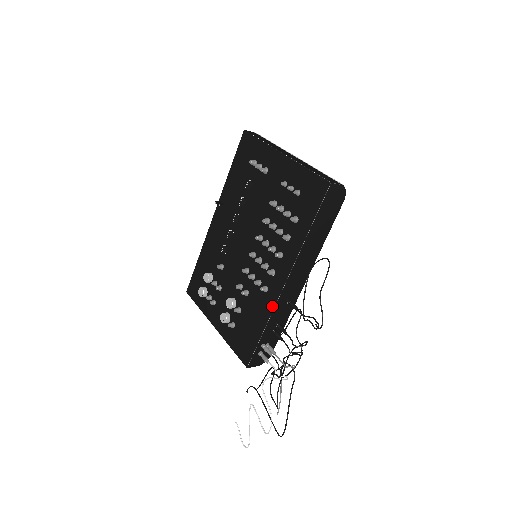
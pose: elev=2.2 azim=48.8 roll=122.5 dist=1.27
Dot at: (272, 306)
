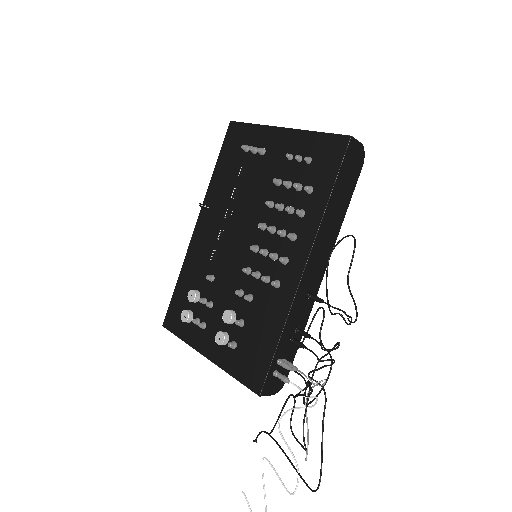
Dot at: (289, 302)
